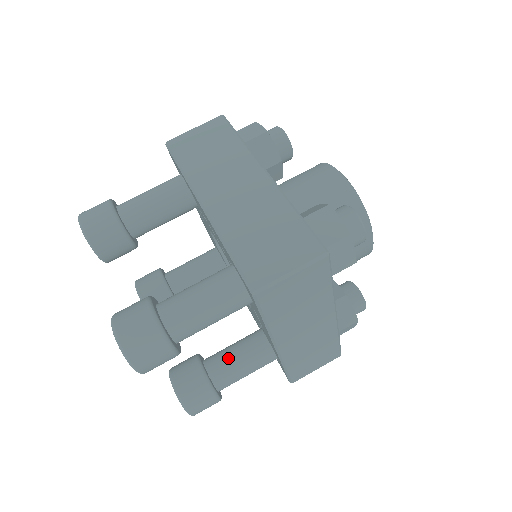
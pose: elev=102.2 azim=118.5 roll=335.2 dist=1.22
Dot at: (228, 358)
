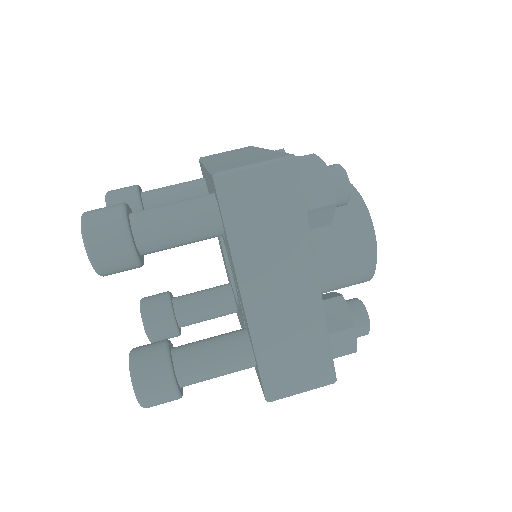
Dot at: (199, 343)
